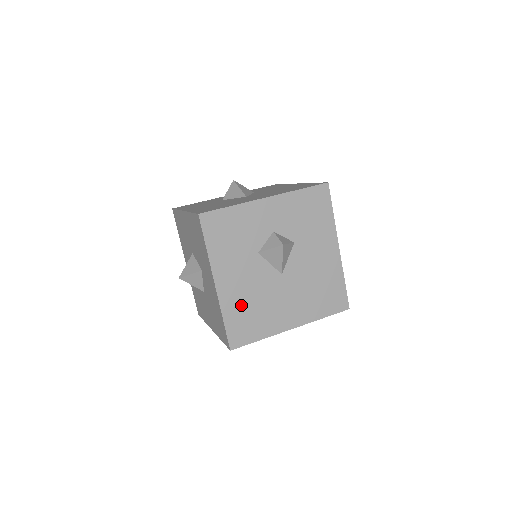
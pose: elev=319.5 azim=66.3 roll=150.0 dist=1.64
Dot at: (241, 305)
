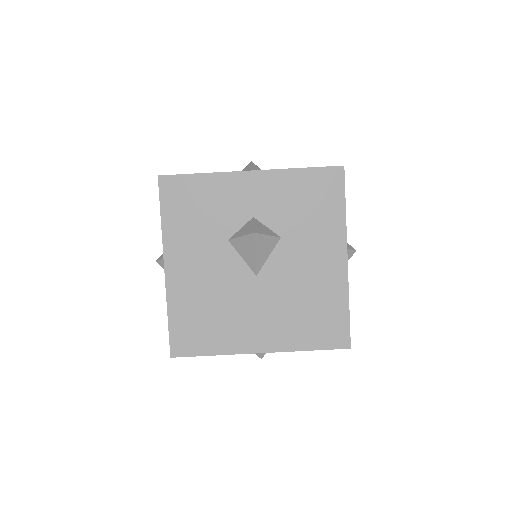
Dot at: occluded
